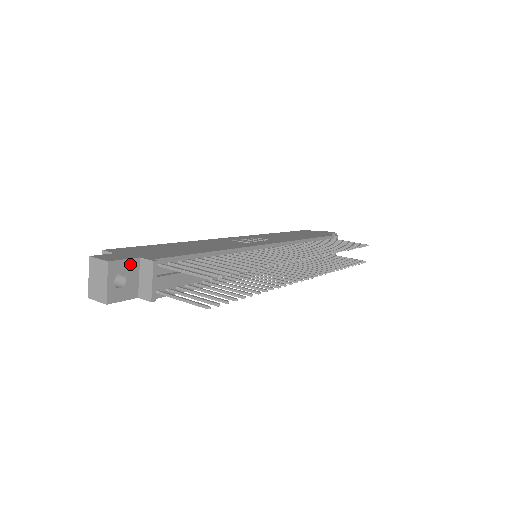
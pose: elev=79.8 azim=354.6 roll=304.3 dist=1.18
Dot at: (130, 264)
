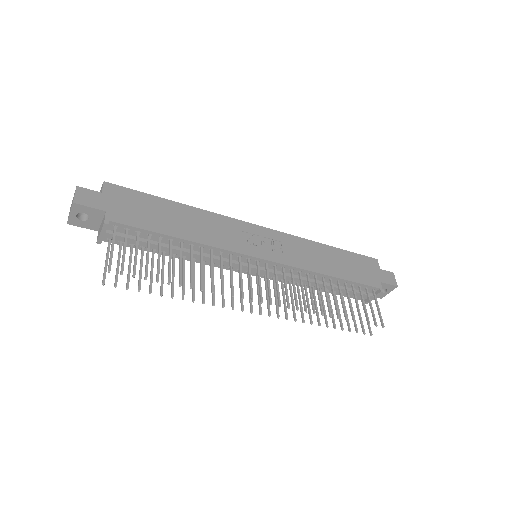
Dot at: (95, 211)
